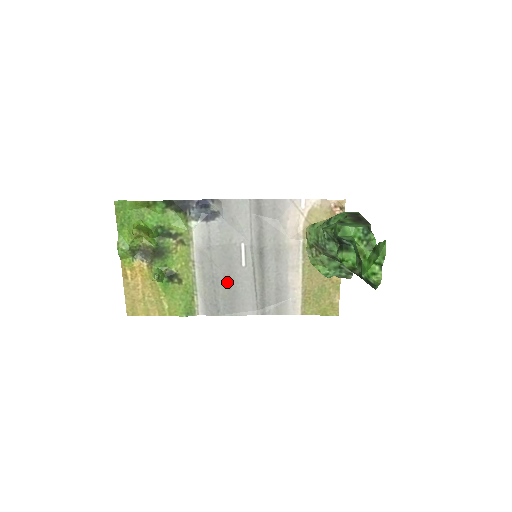
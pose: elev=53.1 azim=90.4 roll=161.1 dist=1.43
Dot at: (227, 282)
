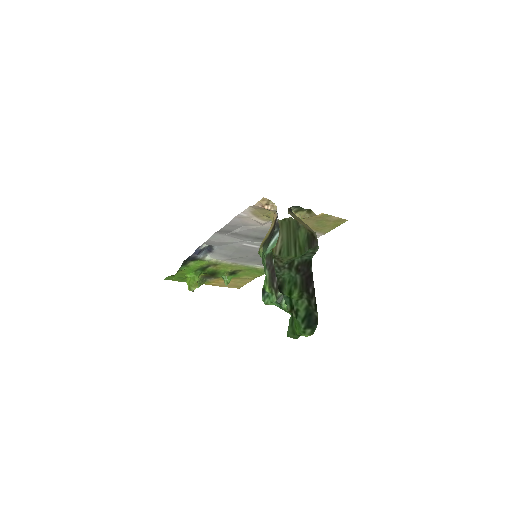
Dot at: occluded
